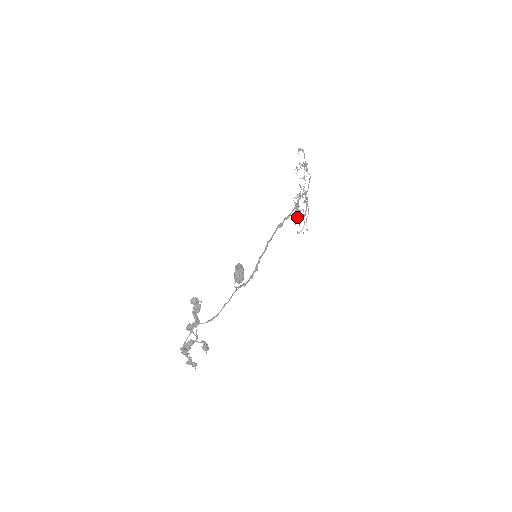
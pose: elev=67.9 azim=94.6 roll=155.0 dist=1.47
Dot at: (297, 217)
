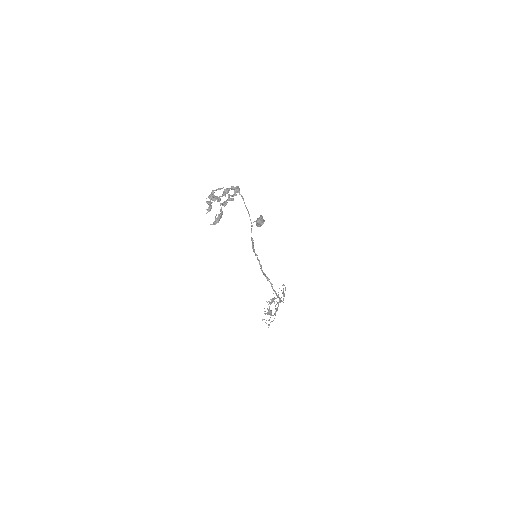
Dot at: occluded
